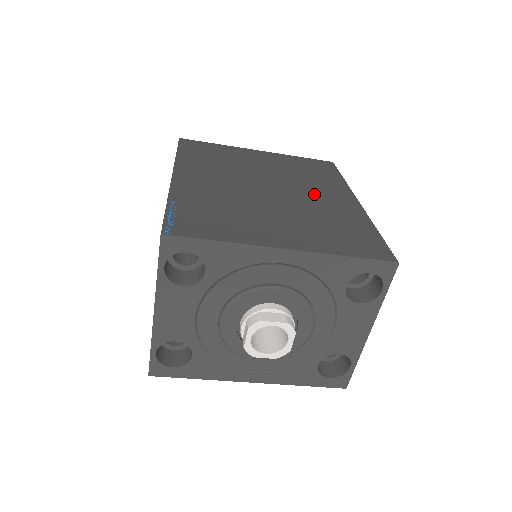
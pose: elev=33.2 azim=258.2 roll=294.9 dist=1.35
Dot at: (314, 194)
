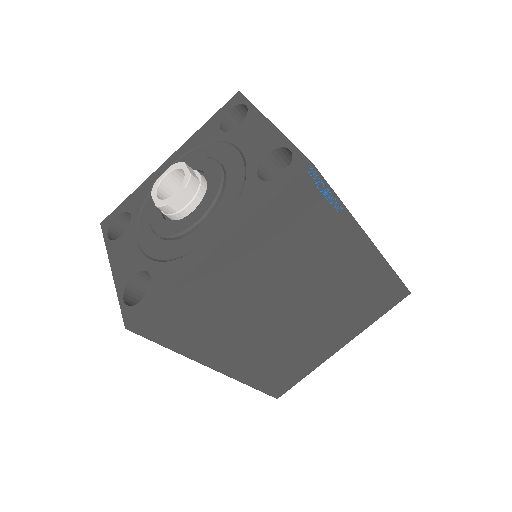
Dot at: occluded
